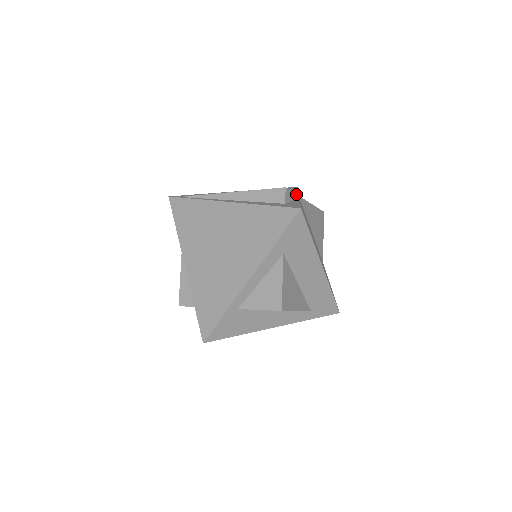
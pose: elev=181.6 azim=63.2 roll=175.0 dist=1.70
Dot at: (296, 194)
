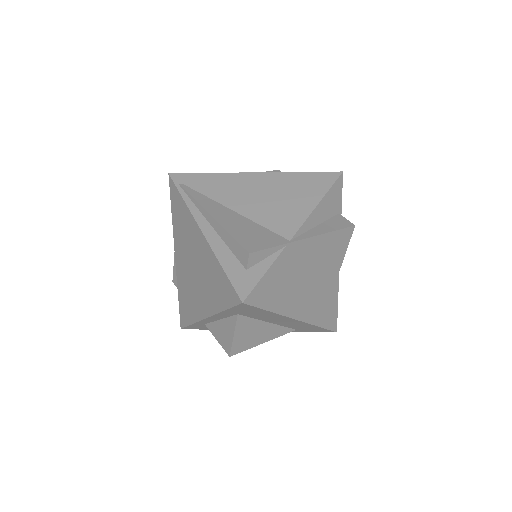
Dot at: (278, 245)
